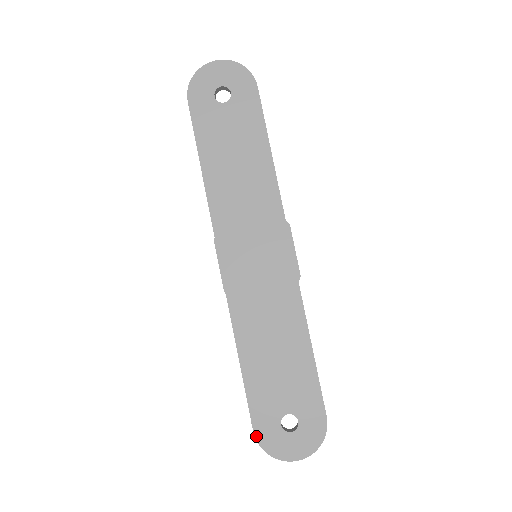
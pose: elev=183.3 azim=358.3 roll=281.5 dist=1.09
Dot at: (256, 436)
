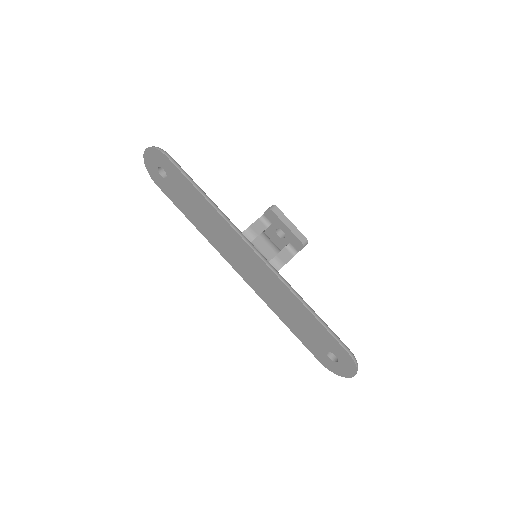
Dot at: (323, 364)
